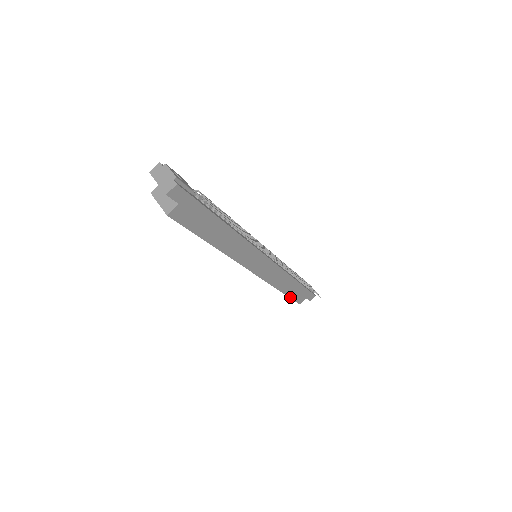
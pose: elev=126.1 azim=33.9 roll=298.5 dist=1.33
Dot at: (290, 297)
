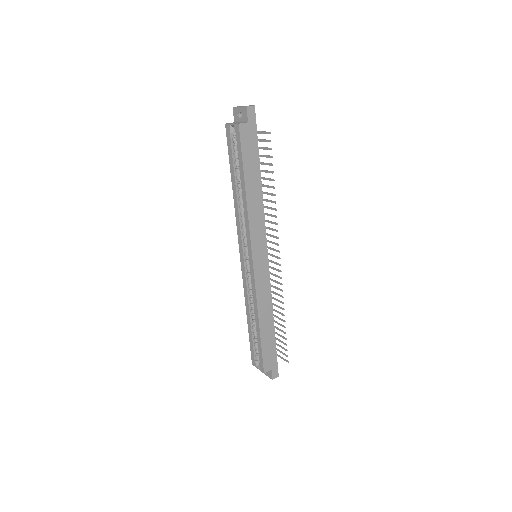
Dot at: (262, 346)
